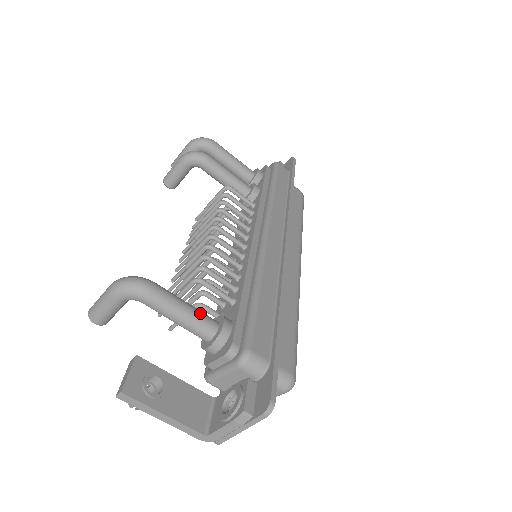
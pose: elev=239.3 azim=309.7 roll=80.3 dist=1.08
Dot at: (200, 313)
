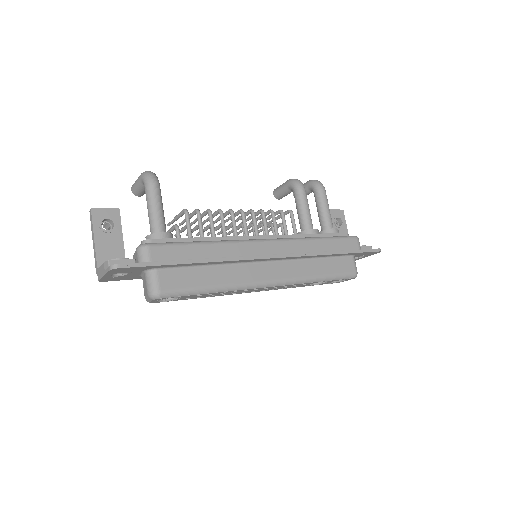
Dot at: (161, 218)
